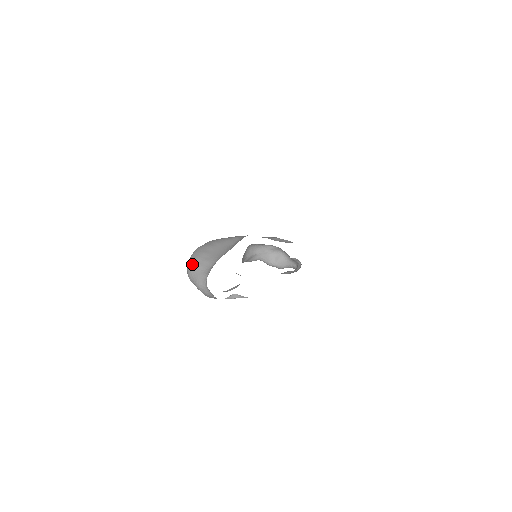
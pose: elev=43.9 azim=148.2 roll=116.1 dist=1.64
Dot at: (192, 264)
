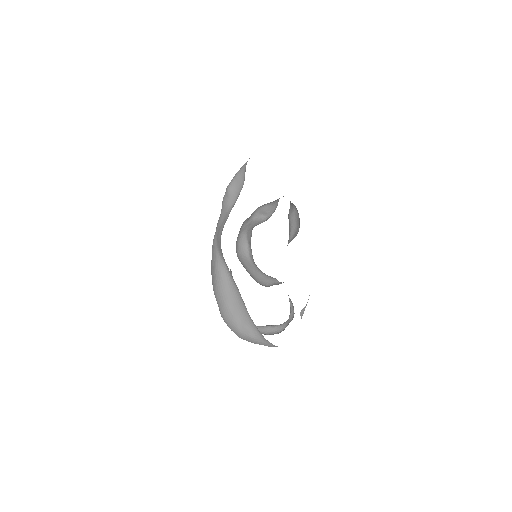
Dot at: (244, 339)
